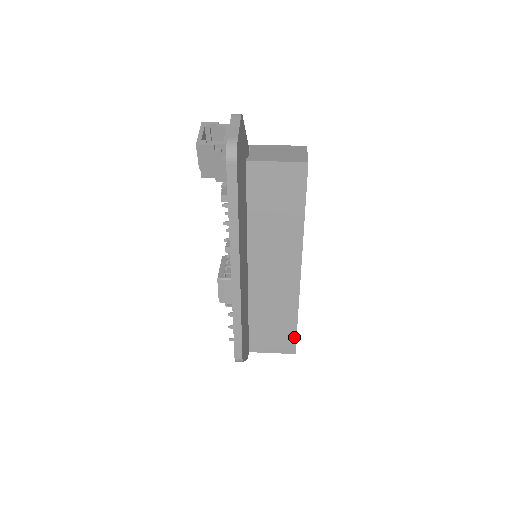
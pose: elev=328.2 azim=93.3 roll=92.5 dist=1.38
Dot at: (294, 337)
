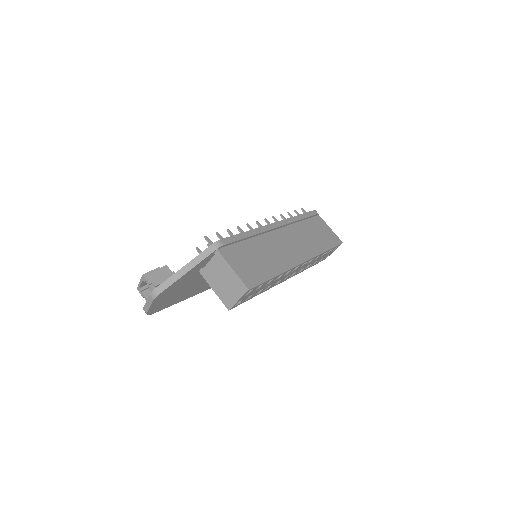
Dot at: occluded
